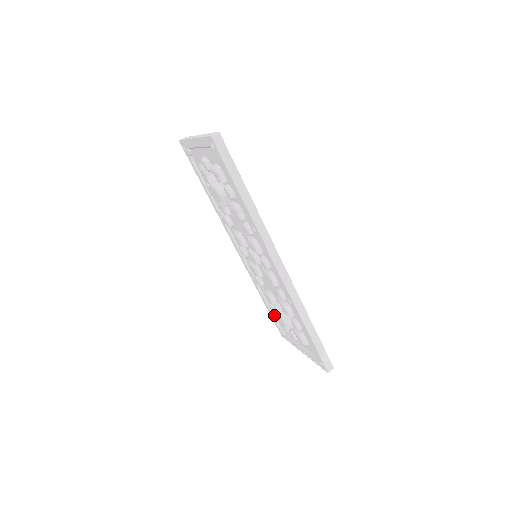
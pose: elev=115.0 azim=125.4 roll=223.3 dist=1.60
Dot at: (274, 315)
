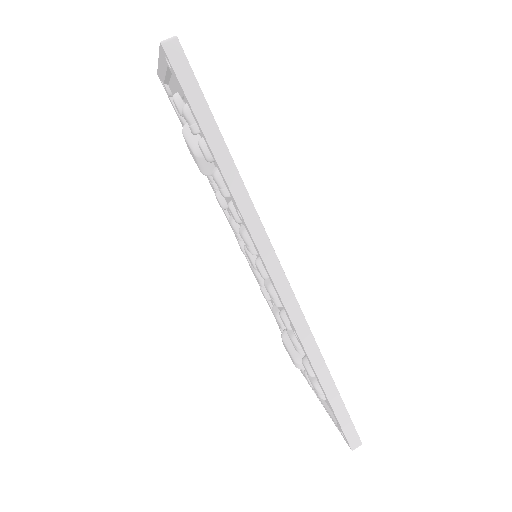
Dot at: occluded
